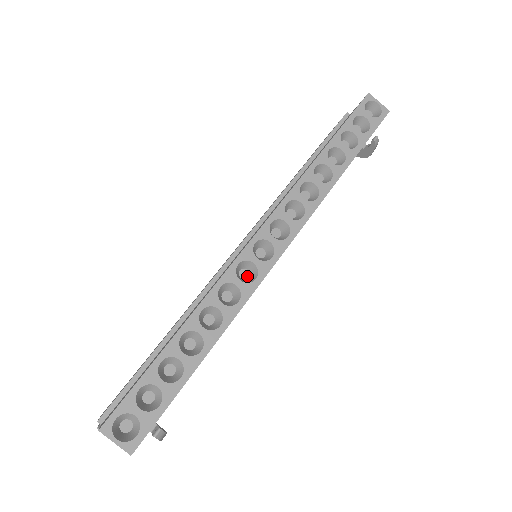
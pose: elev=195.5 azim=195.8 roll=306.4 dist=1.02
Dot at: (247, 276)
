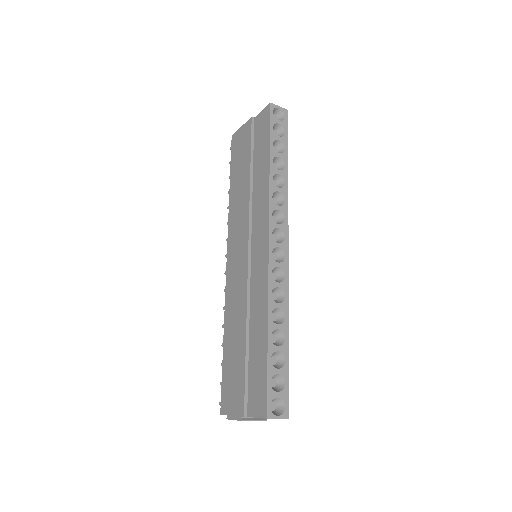
Dot at: (276, 277)
